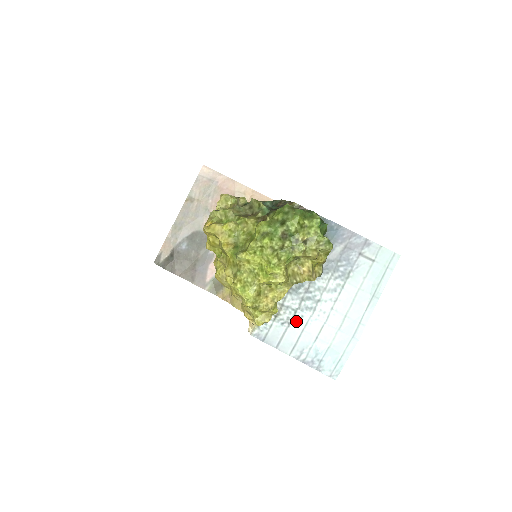
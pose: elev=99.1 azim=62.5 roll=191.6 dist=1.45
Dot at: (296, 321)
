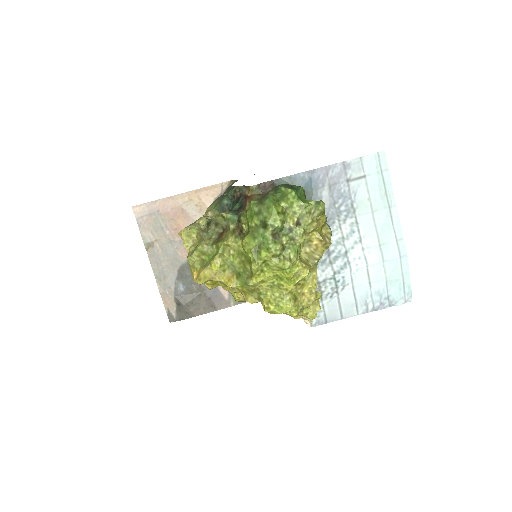
Dot at: (341, 285)
